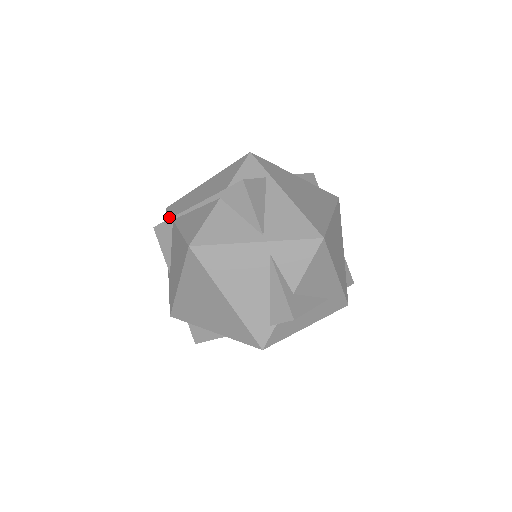
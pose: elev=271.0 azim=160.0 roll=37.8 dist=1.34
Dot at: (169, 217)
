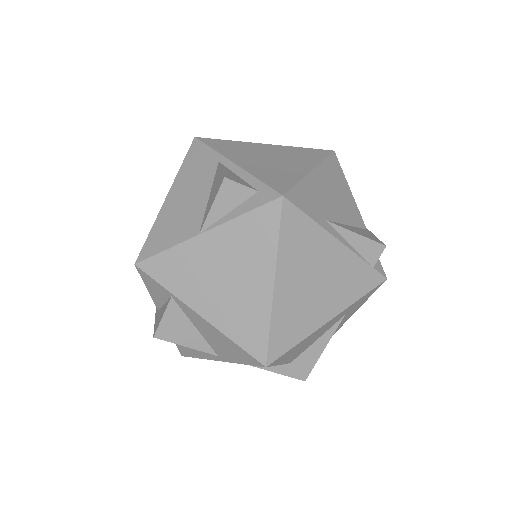
Dot at: occluded
